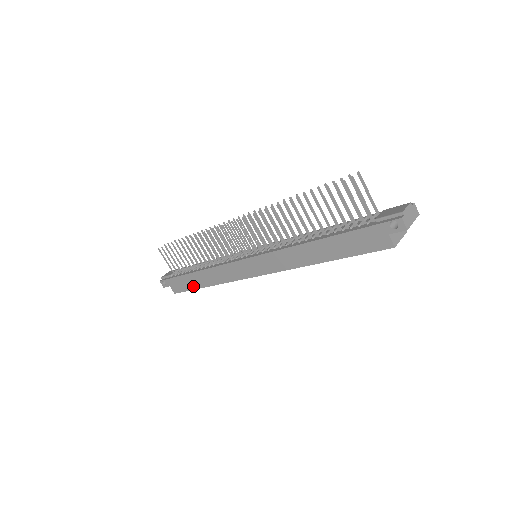
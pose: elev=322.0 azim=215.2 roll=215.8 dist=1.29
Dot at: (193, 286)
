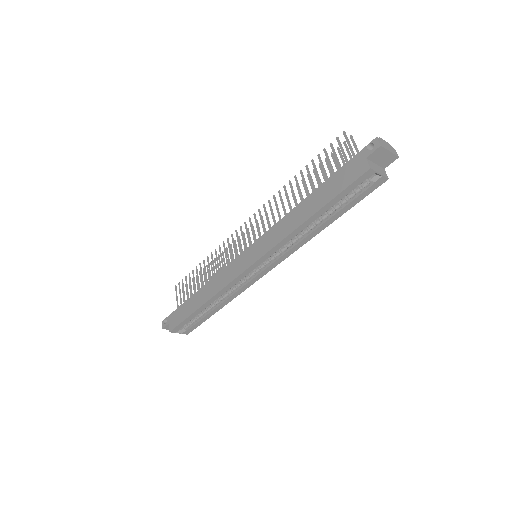
Dot at: (190, 311)
